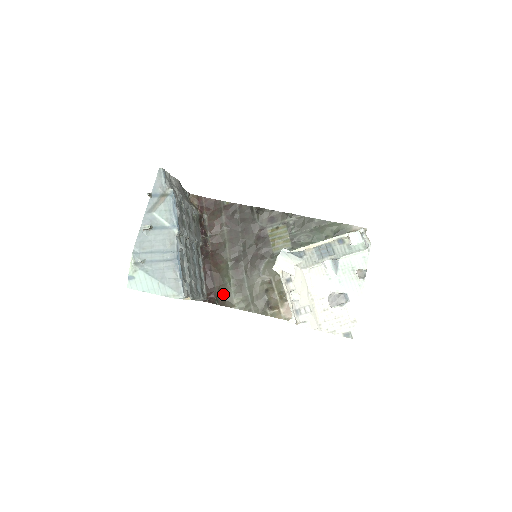
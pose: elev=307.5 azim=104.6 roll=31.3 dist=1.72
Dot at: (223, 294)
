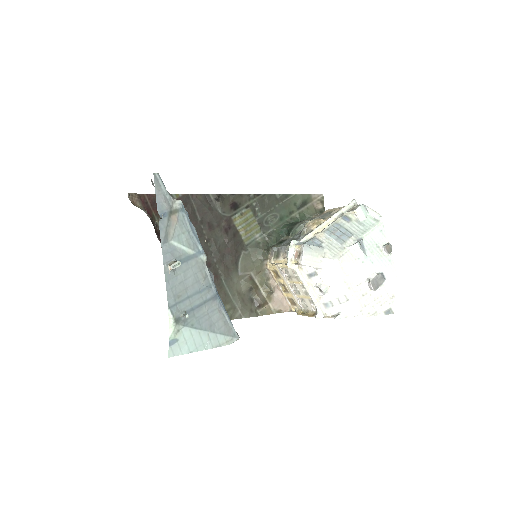
Dot at: occluded
